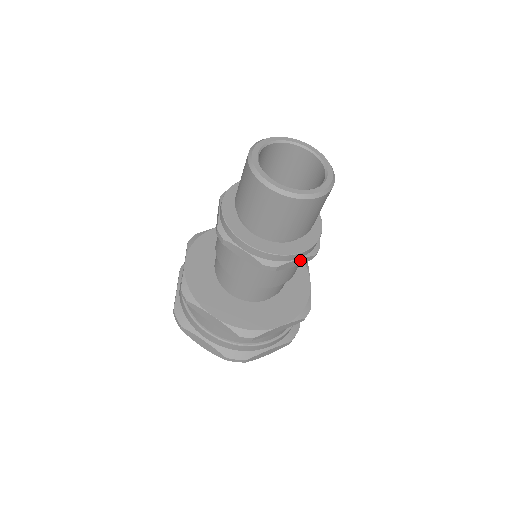
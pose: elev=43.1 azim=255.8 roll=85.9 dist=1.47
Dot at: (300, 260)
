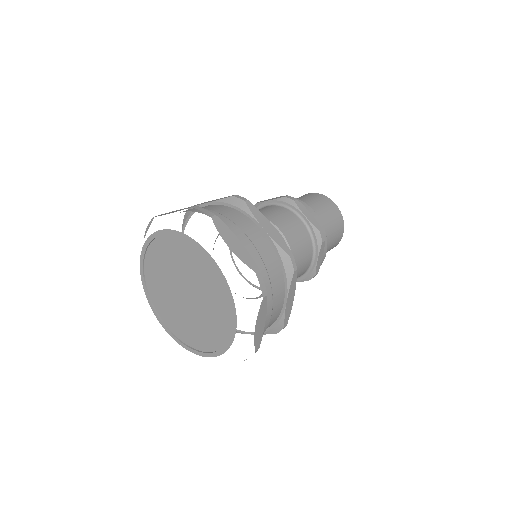
Dot at: (320, 261)
